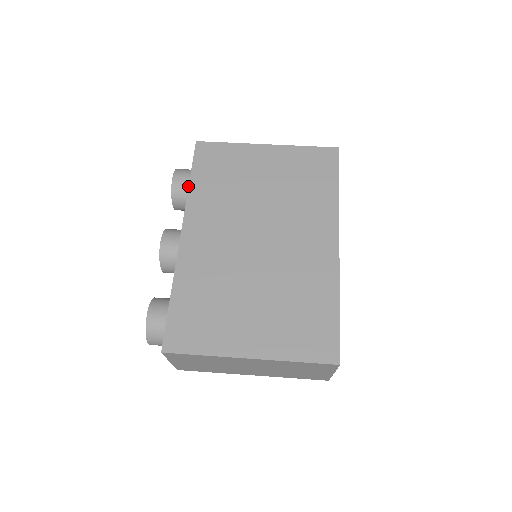
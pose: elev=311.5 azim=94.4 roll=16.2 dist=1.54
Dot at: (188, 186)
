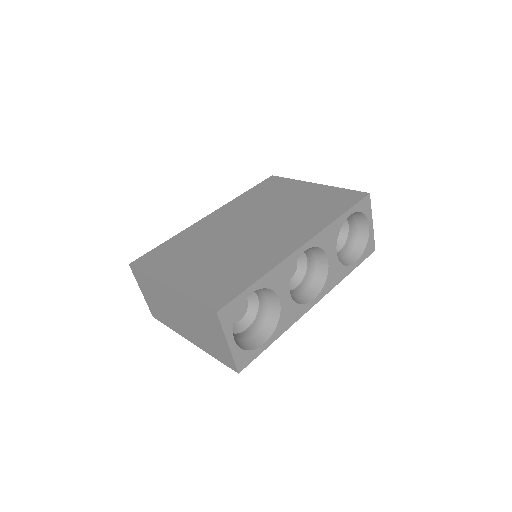
Dot at: occluded
